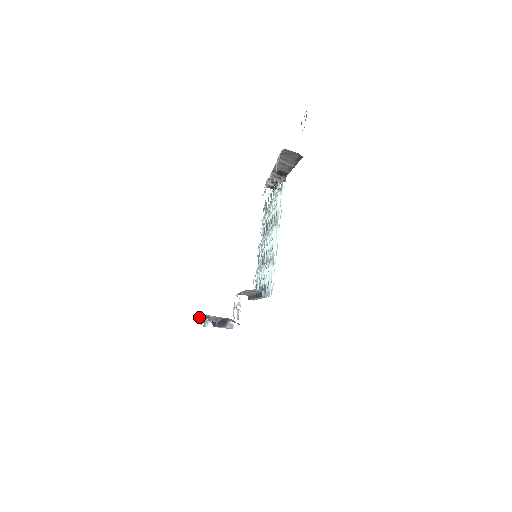
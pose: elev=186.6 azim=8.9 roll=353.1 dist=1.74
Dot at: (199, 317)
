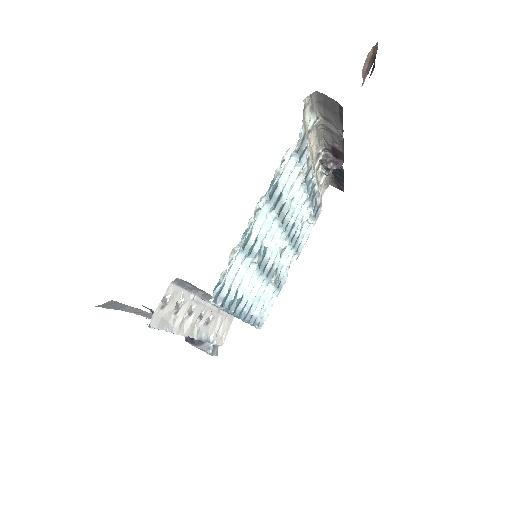
Dot at: occluded
